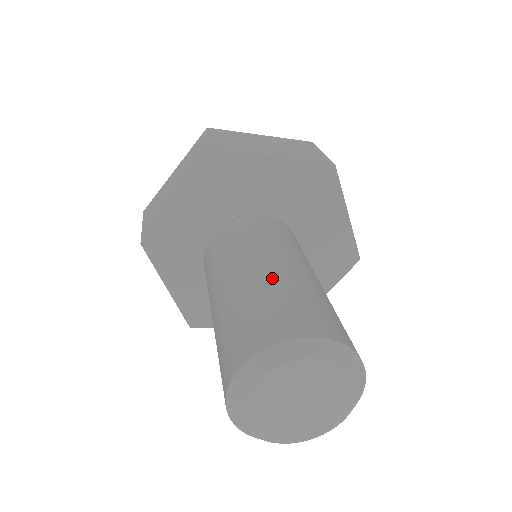
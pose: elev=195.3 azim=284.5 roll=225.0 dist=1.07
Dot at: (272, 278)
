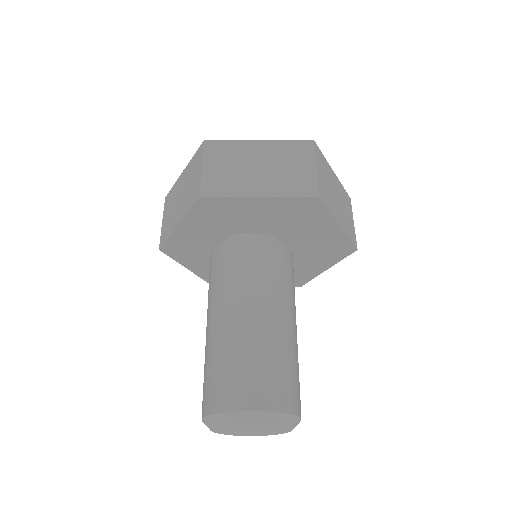
Dot at: (239, 337)
